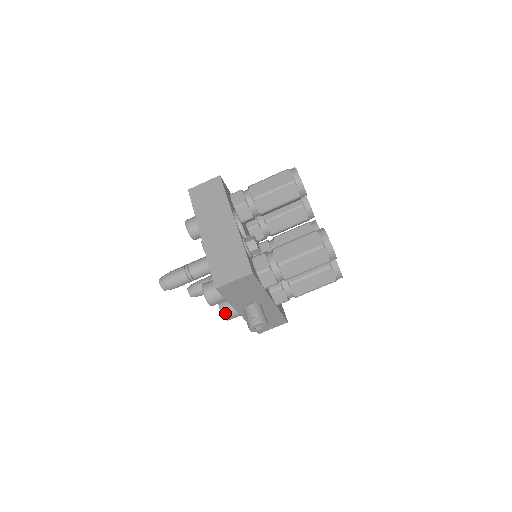
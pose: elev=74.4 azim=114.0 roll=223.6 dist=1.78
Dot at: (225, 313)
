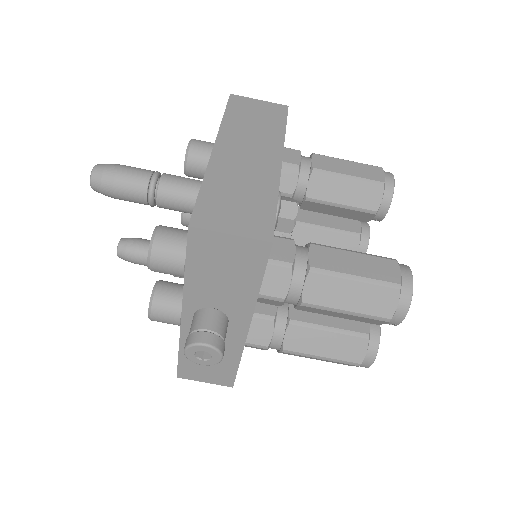
Dot at: (157, 303)
